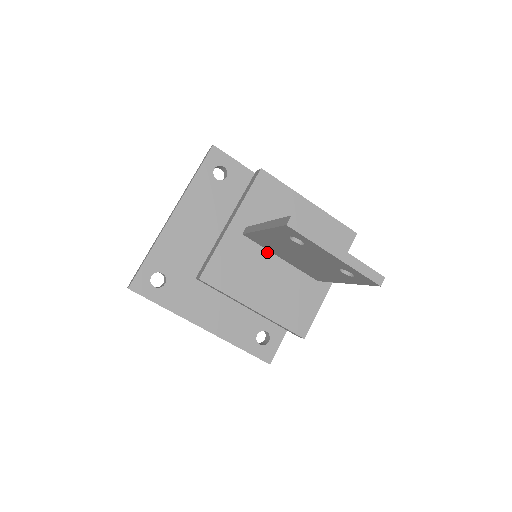
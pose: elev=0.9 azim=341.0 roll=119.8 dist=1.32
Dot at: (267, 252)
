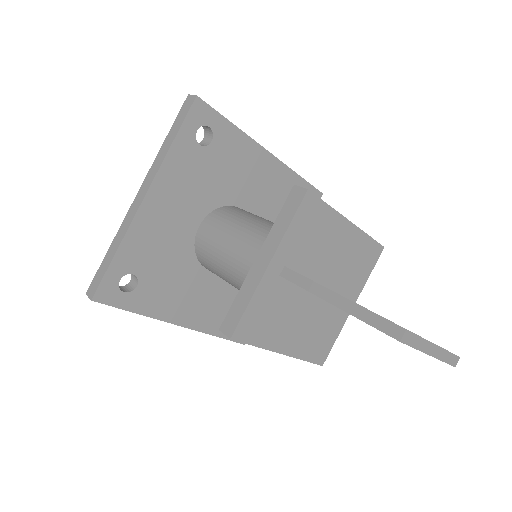
Dot at: (301, 289)
